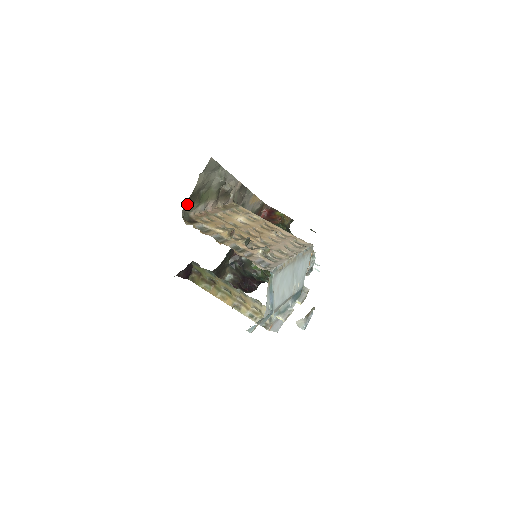
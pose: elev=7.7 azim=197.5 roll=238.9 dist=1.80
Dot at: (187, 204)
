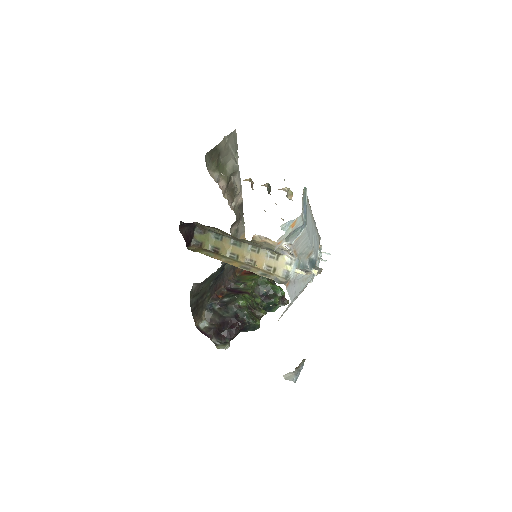
Dot at: (209, 155)
